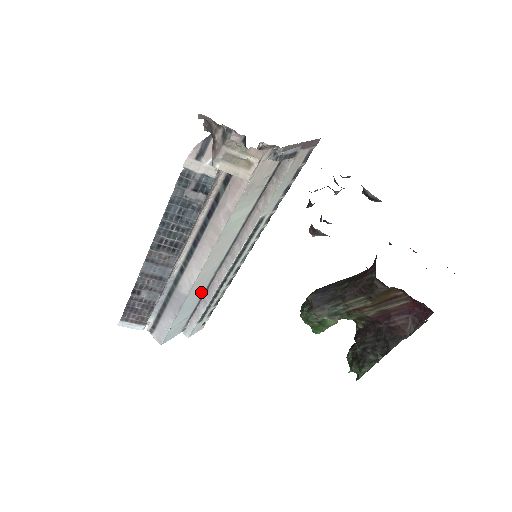
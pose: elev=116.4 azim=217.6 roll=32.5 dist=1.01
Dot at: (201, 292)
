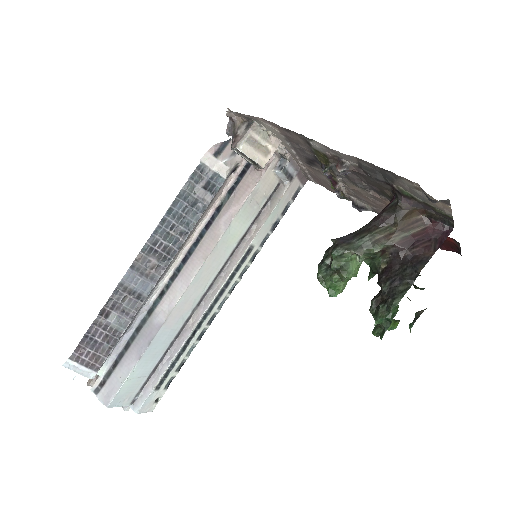
Dot at: (172, 335)
